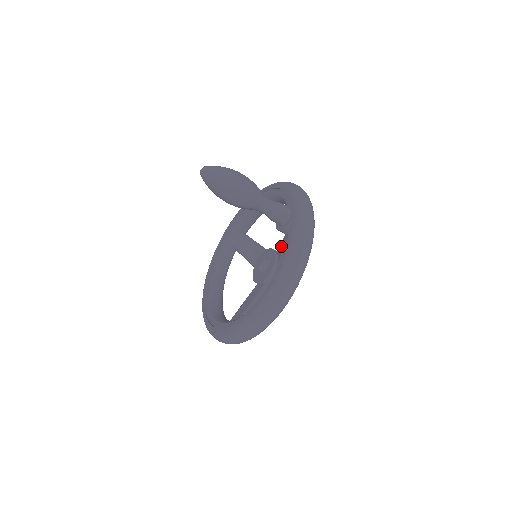
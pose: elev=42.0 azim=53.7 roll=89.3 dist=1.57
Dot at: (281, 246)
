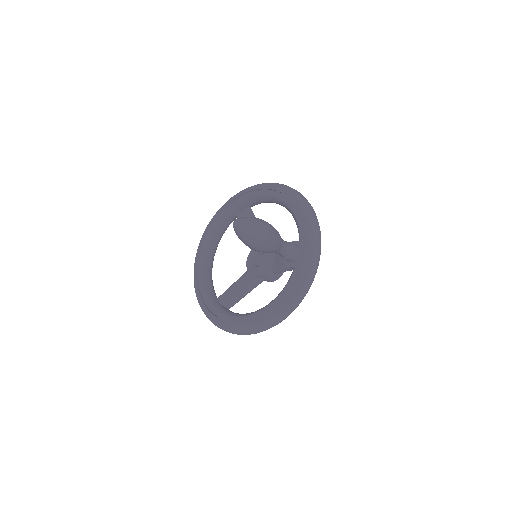
Dot at: (281, 258)
